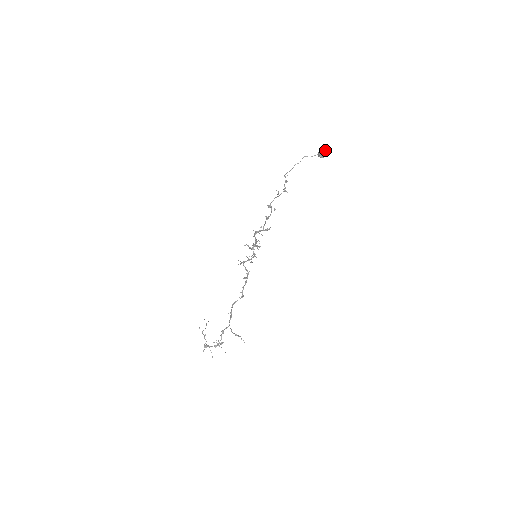
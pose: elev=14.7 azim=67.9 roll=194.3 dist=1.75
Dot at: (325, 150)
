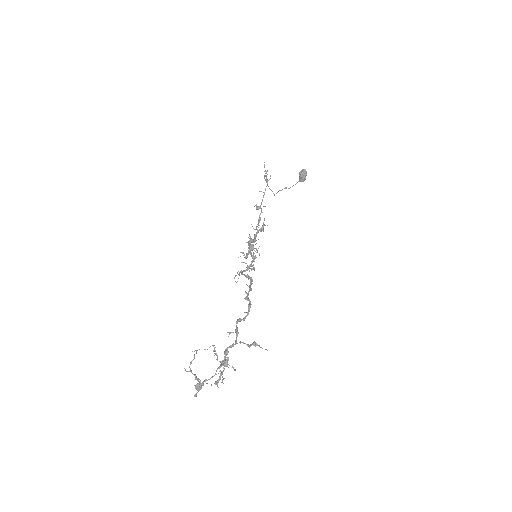
Dot at: occluded
